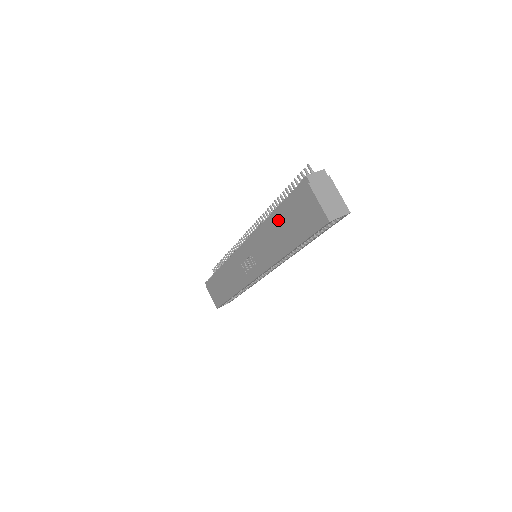
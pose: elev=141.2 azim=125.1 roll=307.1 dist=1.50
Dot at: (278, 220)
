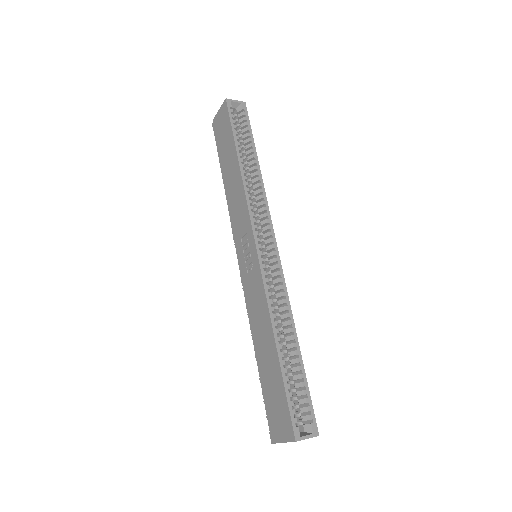
Dot at: (224, 170)
